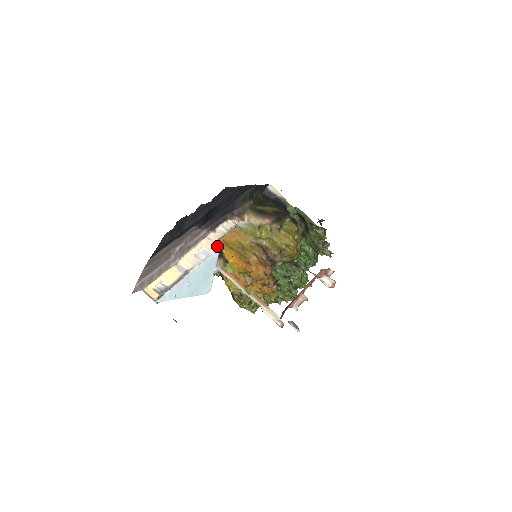
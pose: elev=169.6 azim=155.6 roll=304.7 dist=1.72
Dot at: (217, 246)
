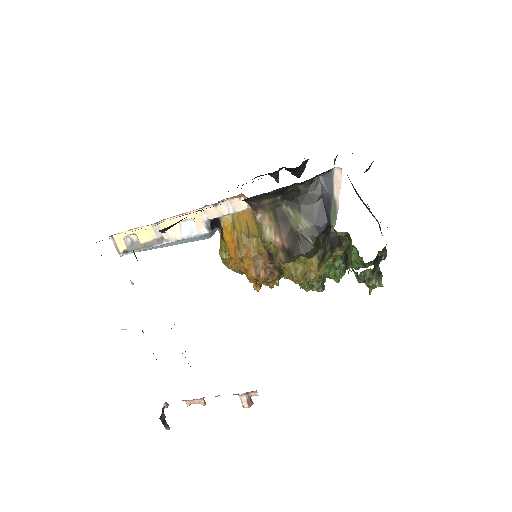
Dot at: (214, 221)
